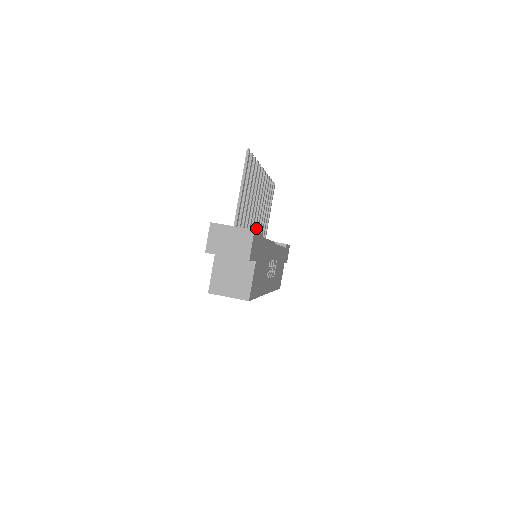
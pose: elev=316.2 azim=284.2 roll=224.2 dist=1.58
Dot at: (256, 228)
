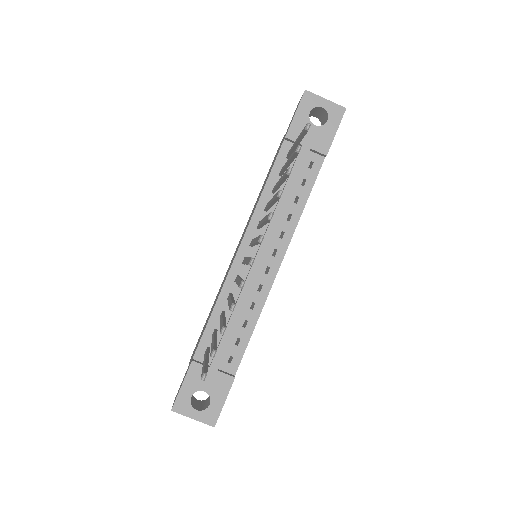
Dot at: (259, 227)
